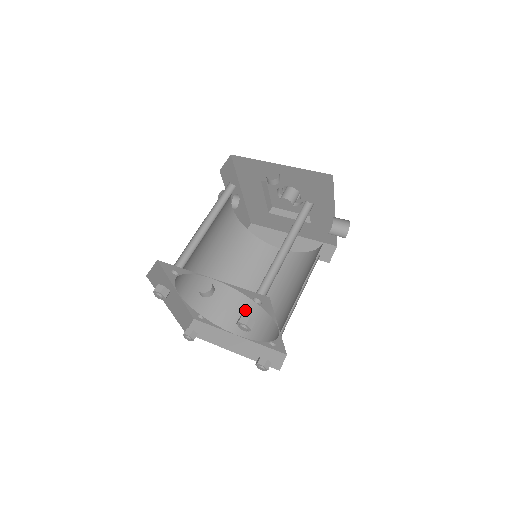
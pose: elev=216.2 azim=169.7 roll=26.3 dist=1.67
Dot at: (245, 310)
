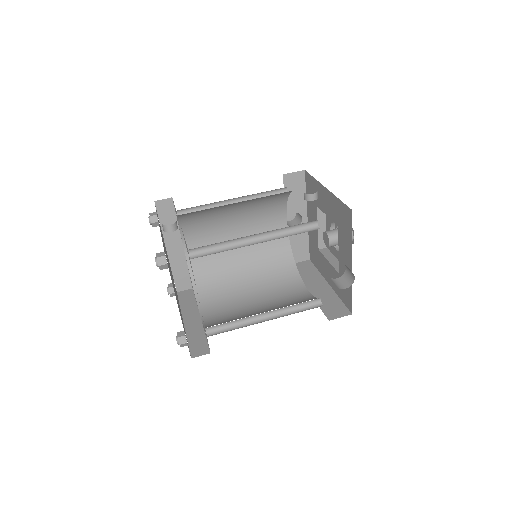
Dot at: (227, 306)
